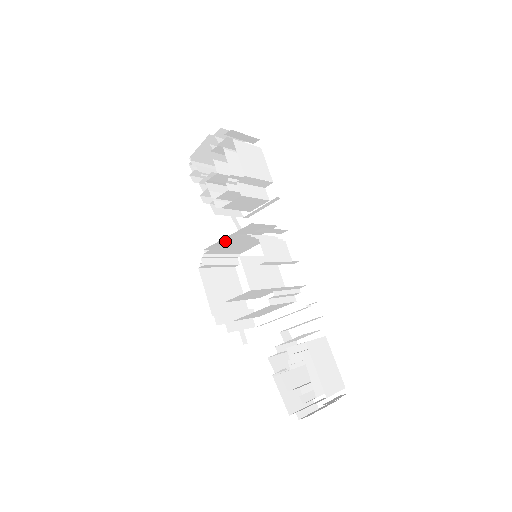
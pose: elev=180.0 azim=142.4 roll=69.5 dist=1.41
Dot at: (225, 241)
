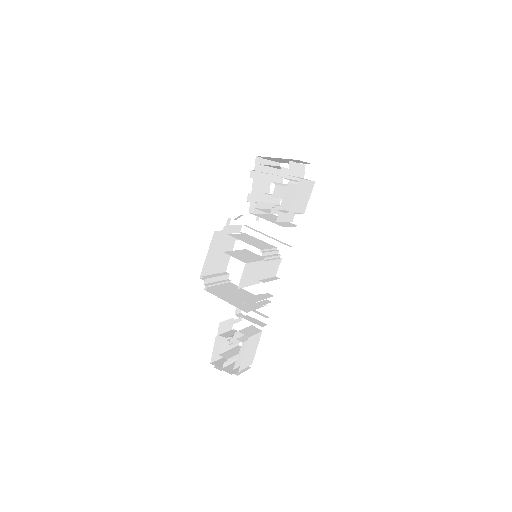
Dot at: occluded
